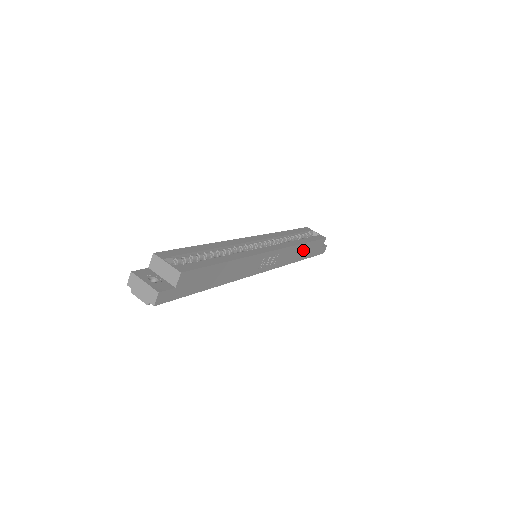
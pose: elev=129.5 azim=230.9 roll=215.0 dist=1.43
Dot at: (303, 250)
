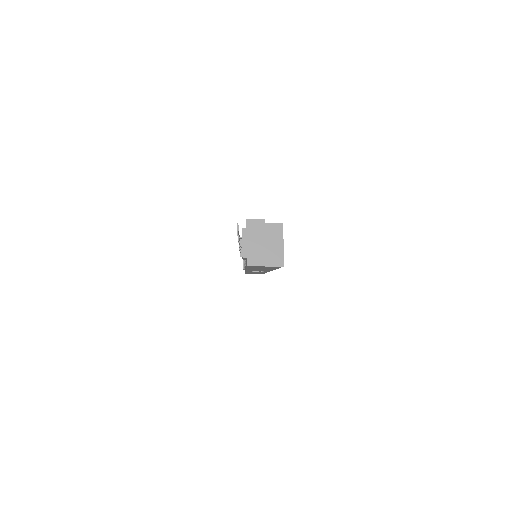
Dot at: occluded
